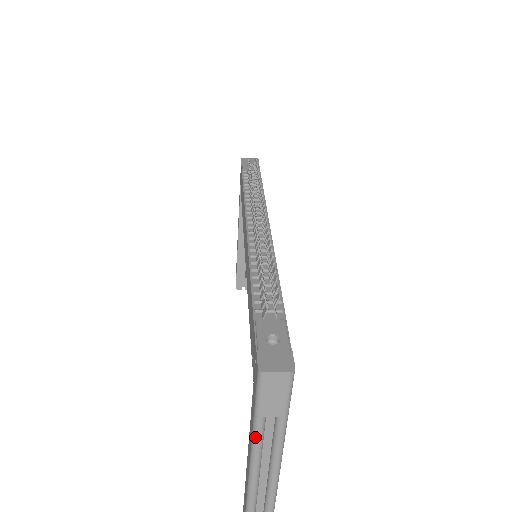
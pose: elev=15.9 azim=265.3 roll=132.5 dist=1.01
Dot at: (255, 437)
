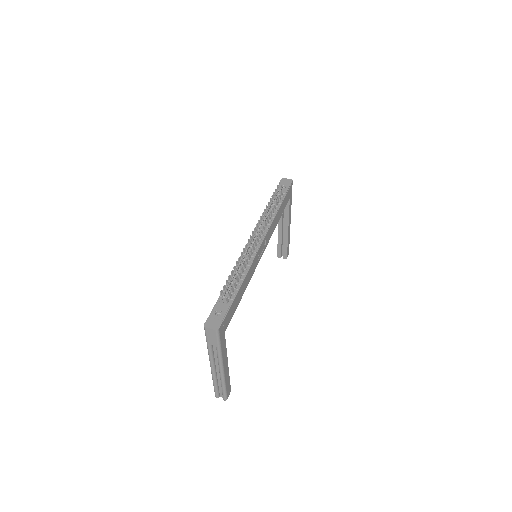
Dot at: (208, 351)
